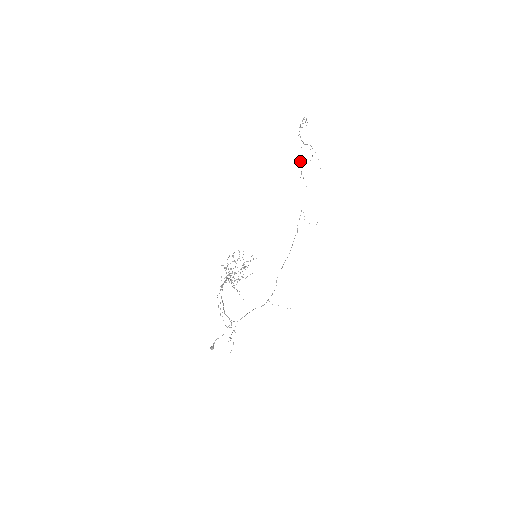
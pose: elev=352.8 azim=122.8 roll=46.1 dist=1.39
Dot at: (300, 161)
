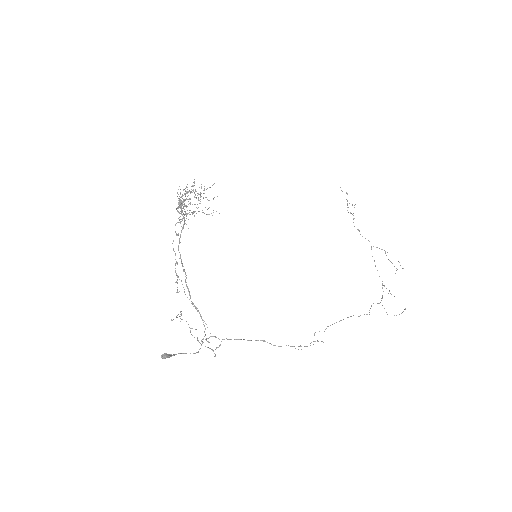
Dot at: occluded
